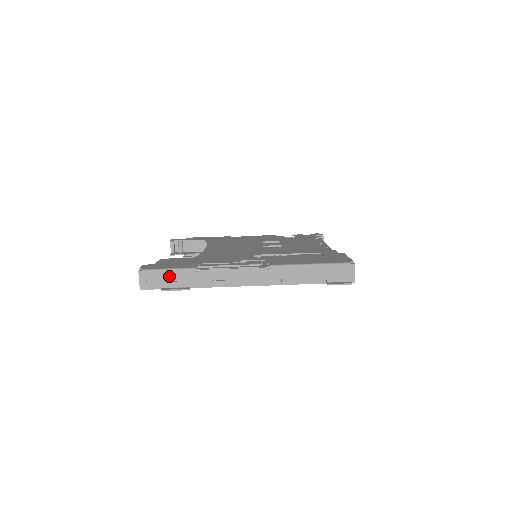
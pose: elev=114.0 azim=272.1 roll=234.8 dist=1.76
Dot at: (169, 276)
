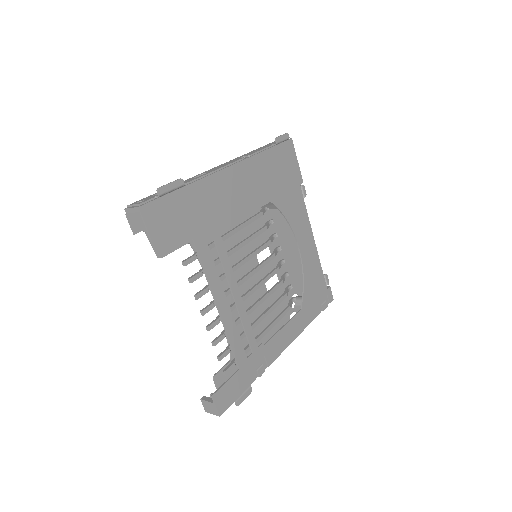
Dot at: occluded
